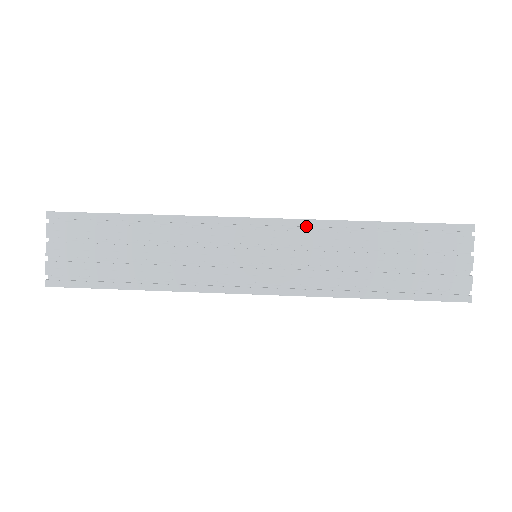
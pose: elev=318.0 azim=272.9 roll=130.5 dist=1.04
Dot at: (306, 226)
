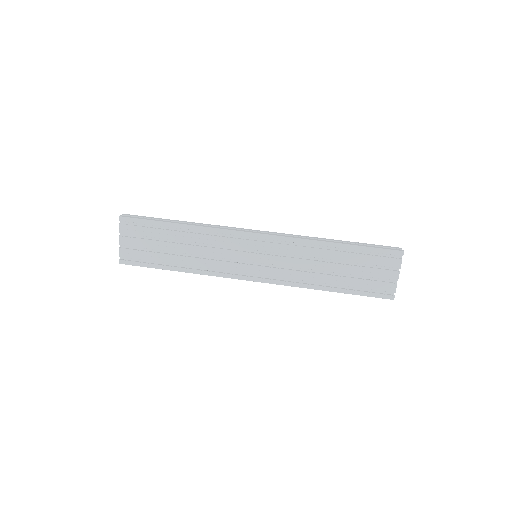
Dot at: (290, 242)
